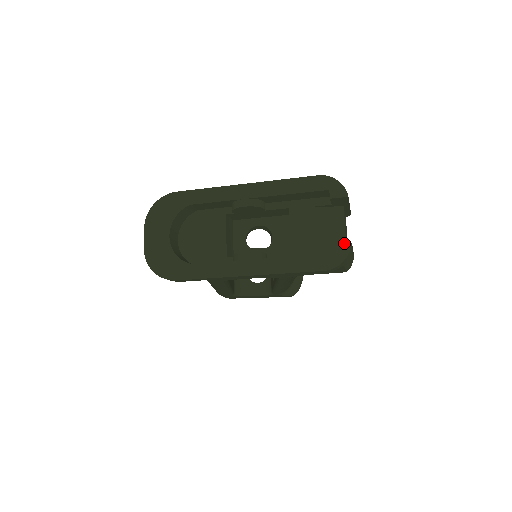
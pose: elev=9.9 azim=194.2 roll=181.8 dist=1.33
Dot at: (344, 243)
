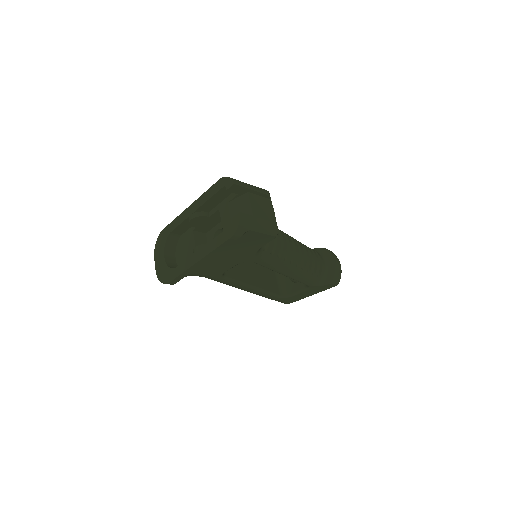
Dot at: occluded
